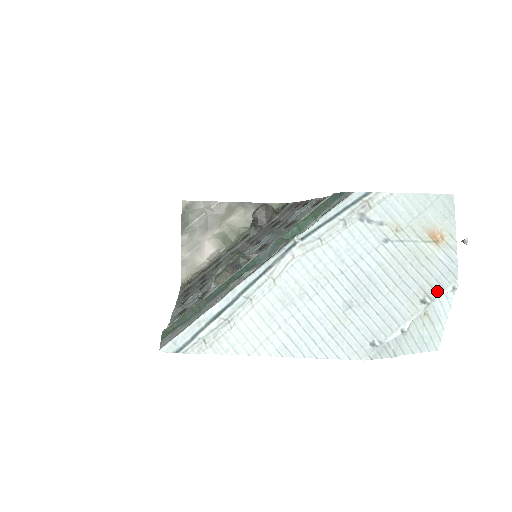
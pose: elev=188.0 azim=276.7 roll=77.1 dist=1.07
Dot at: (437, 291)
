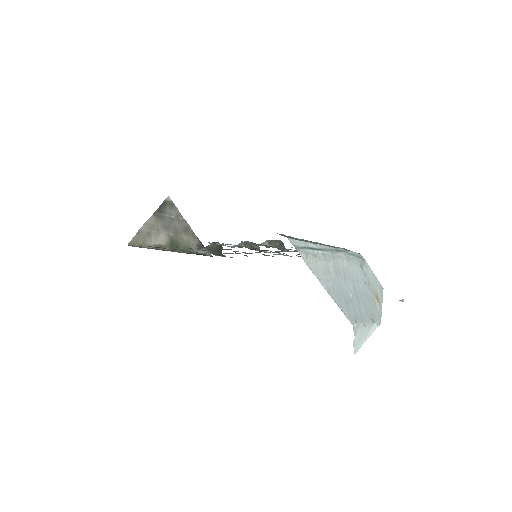
Dot at: (375, 320)
